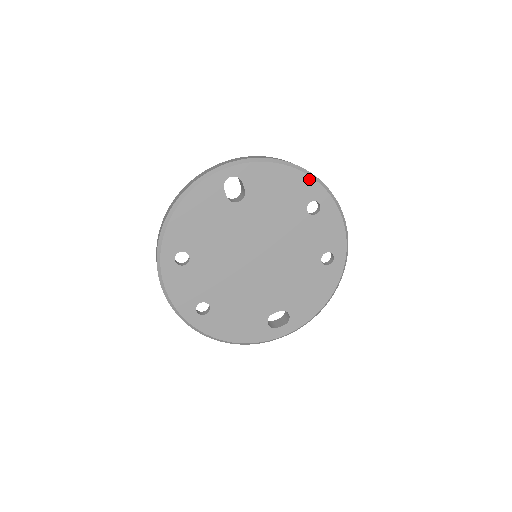
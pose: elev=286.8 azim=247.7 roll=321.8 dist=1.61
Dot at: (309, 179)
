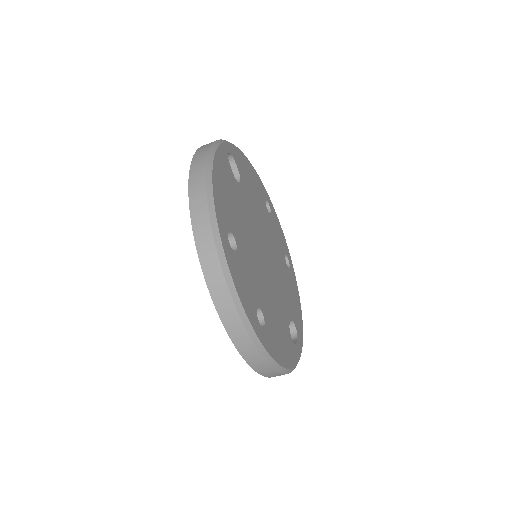
Dot at: (258, 178)
